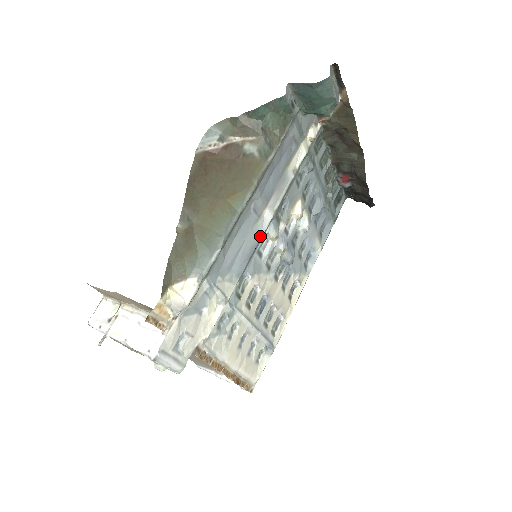
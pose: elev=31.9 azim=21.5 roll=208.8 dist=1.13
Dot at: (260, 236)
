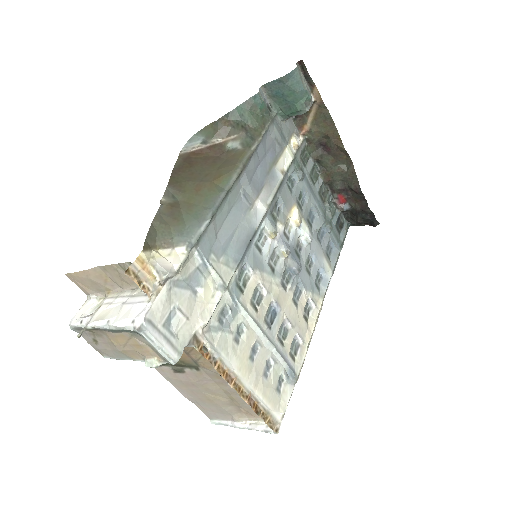
Dot at: (255, 226)
